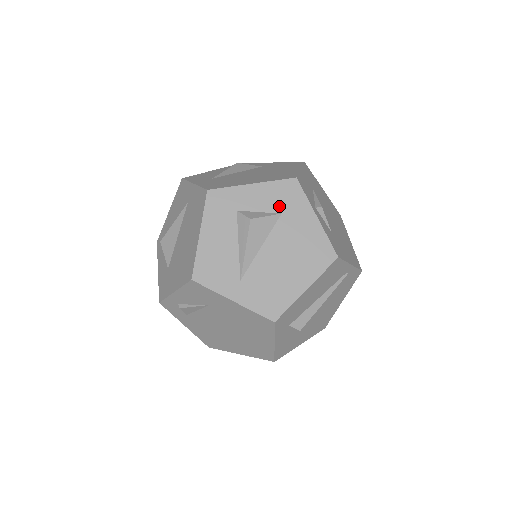
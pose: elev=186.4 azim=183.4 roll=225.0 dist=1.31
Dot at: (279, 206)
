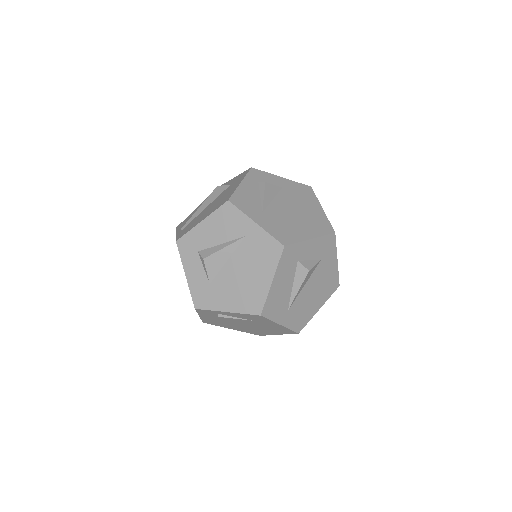
Dot at: (321, 255)
